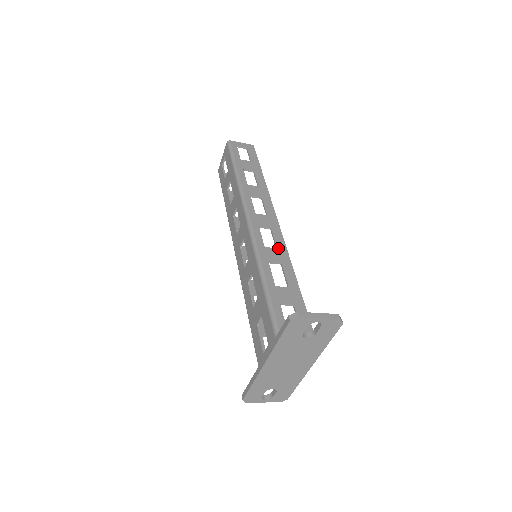
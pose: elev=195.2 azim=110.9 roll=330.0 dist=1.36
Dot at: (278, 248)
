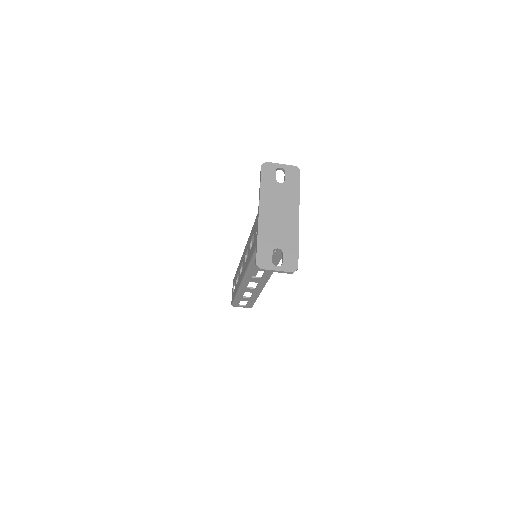
Dot at: occluded
